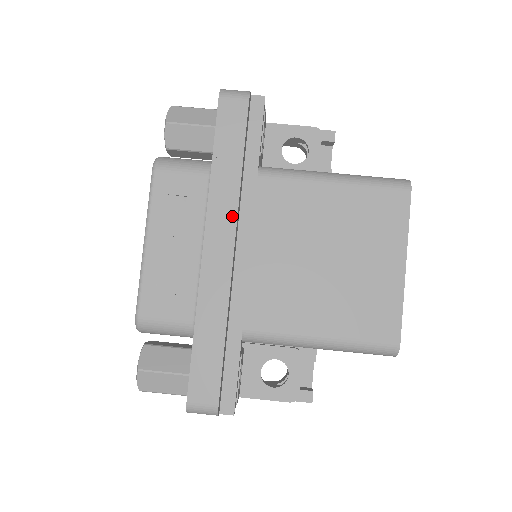
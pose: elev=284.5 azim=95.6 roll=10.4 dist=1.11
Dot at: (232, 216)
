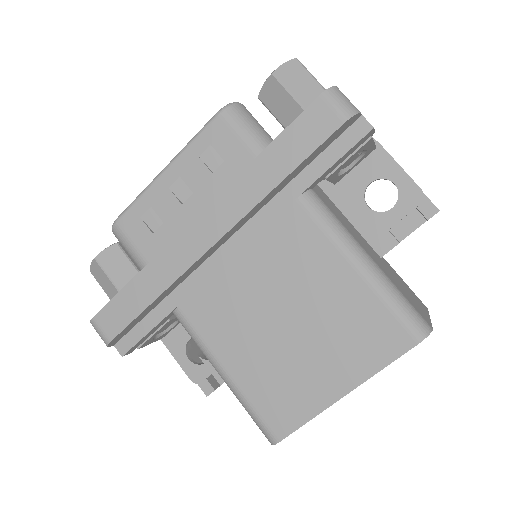
Dot at: (236, 216)
